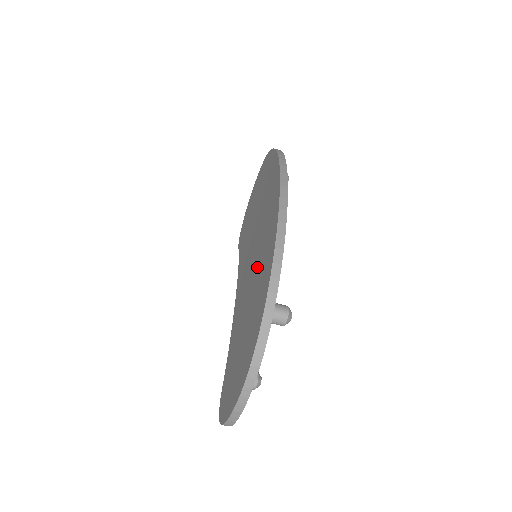
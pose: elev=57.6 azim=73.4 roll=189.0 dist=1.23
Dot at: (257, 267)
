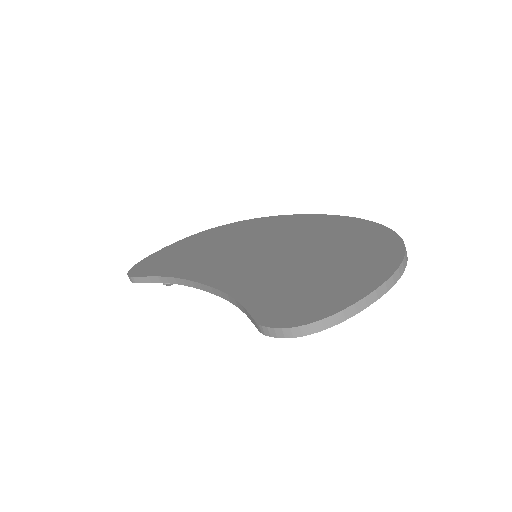
Dot at: (309, 242)
